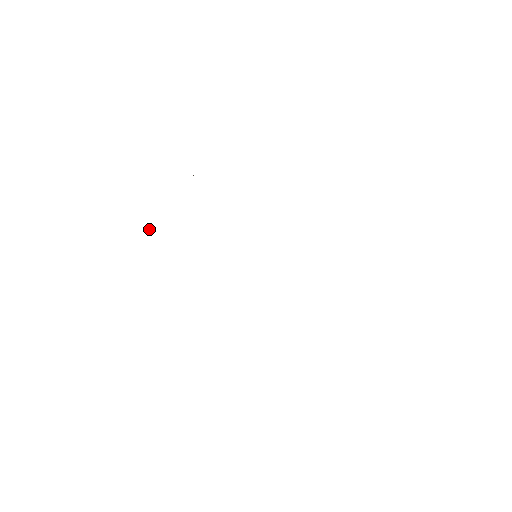
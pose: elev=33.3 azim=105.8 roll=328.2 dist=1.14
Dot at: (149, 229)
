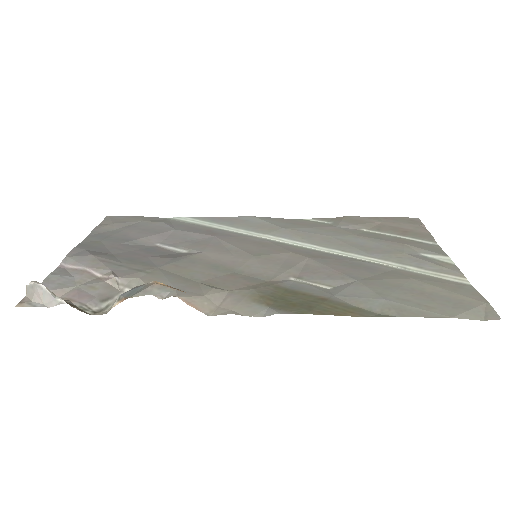
Dot at: (127, 279)
